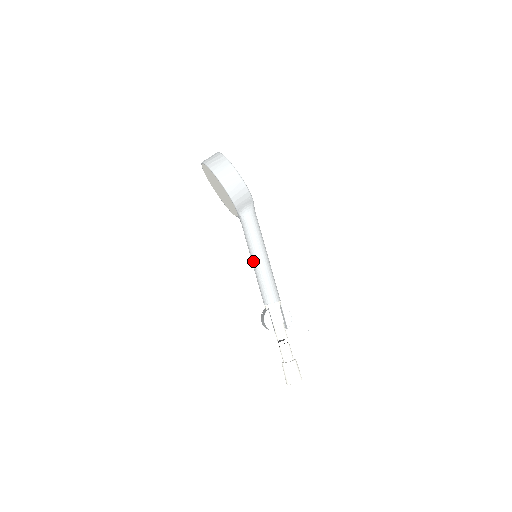
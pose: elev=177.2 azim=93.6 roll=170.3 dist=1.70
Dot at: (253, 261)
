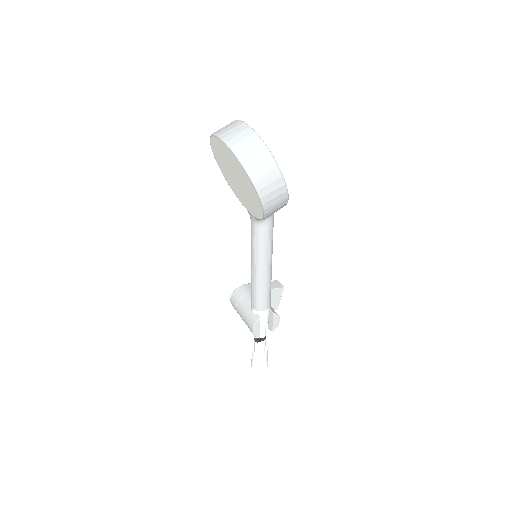
Dot at: (256, 269)
